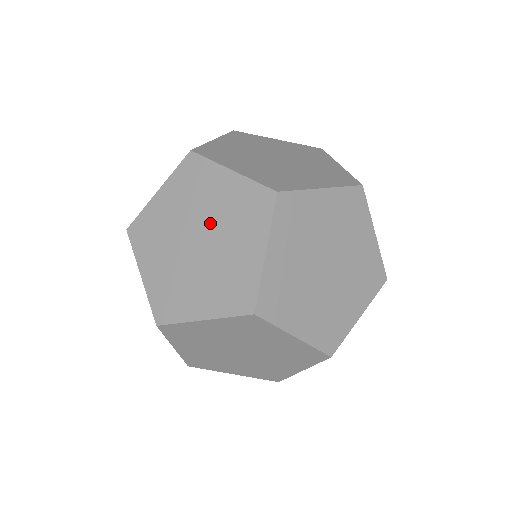
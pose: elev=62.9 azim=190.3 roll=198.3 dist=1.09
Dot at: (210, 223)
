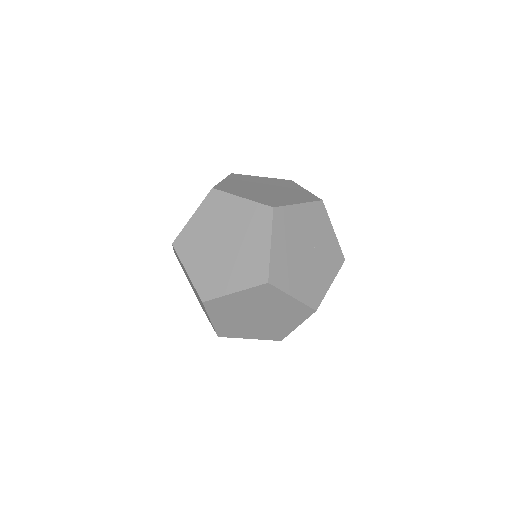
Dot at: occluded
